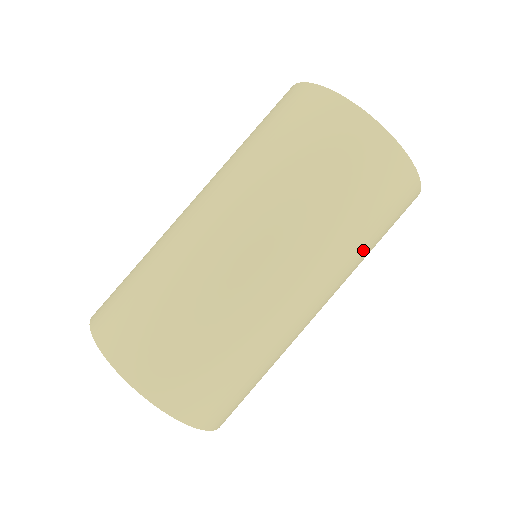
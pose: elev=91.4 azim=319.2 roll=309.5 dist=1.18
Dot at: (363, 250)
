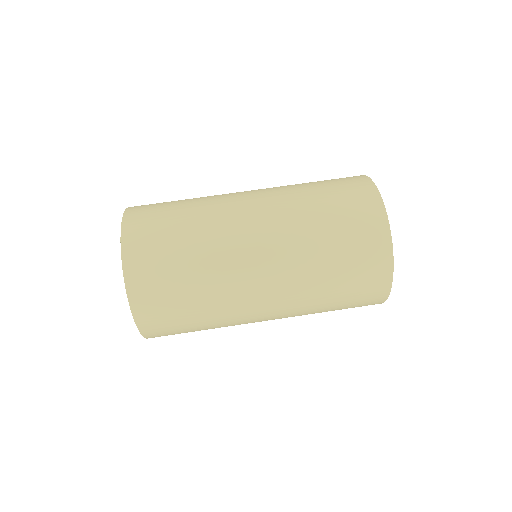
Dot at: (323, 298)
